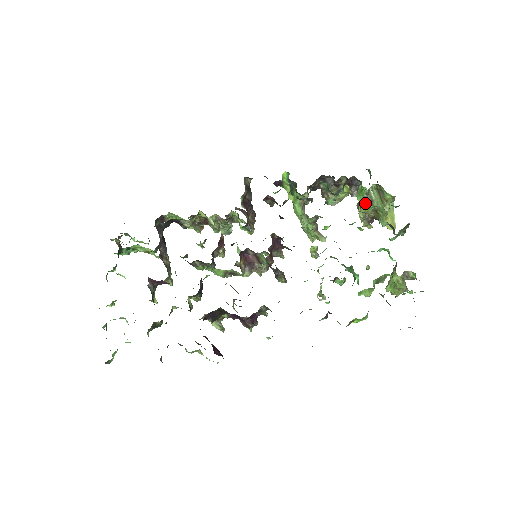
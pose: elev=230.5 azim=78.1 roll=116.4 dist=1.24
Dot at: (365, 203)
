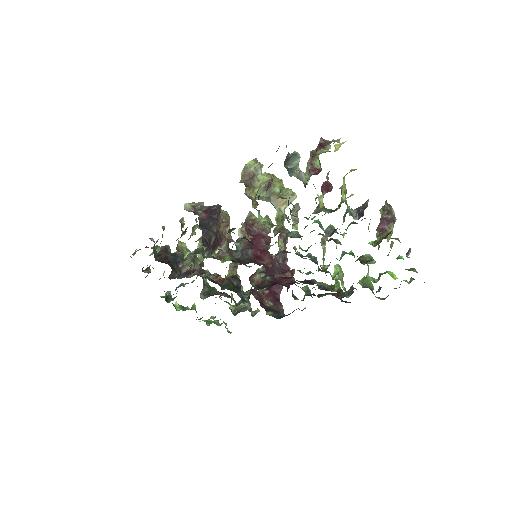
Dot at: (320, 209)
